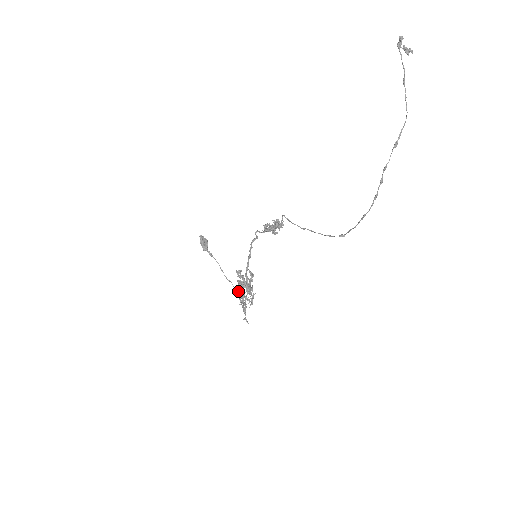
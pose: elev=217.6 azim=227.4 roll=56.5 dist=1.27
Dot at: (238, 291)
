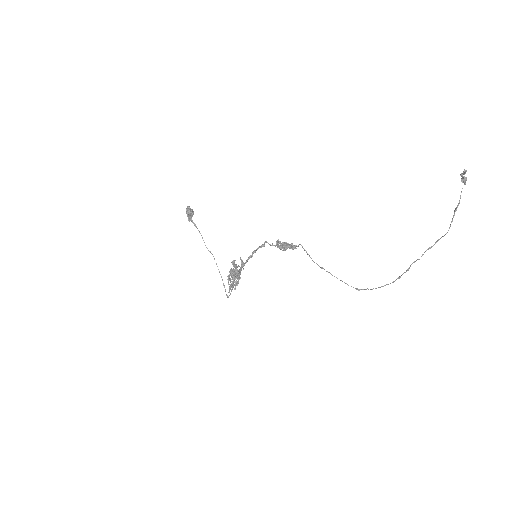
Dot at: (229, 276)
